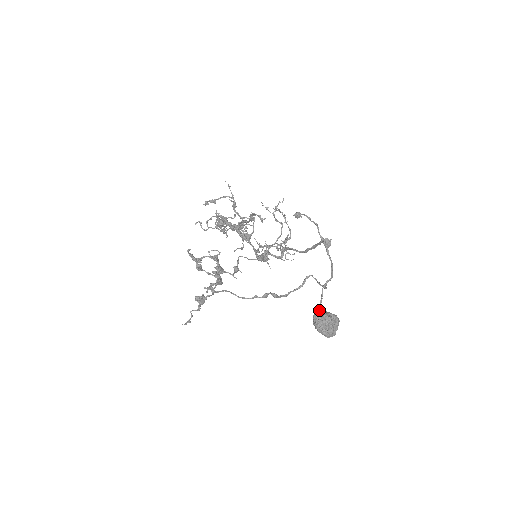
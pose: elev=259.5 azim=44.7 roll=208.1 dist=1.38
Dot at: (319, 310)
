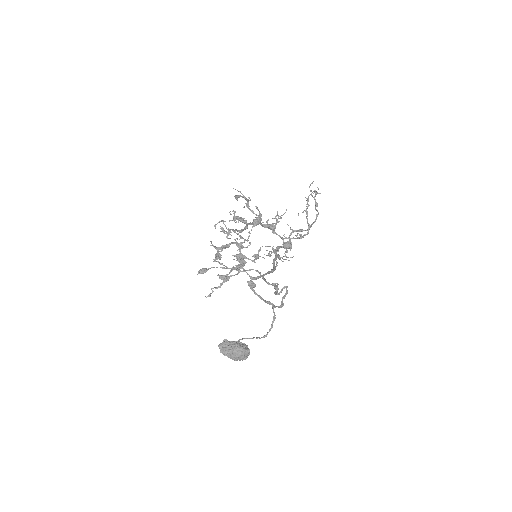
Dot at: (222, 343)
